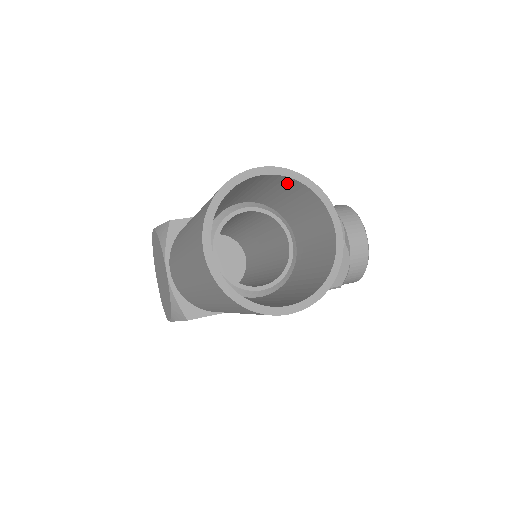
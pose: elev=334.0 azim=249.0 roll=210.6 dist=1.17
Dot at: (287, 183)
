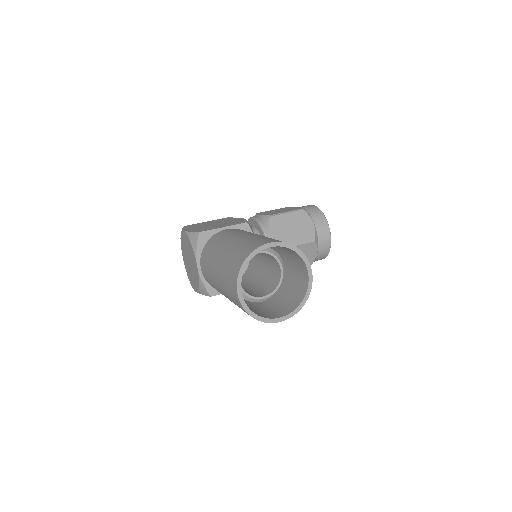
Dot at: occluded
